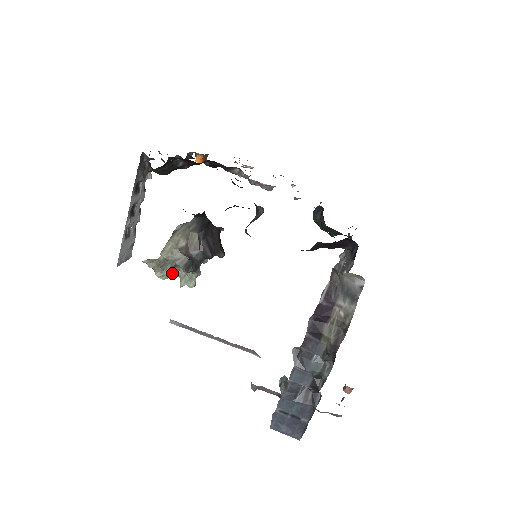
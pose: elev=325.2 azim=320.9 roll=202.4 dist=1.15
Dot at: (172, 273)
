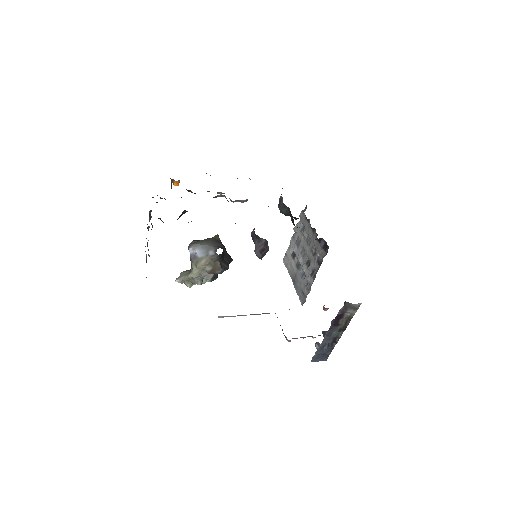
Dot at: occluded
